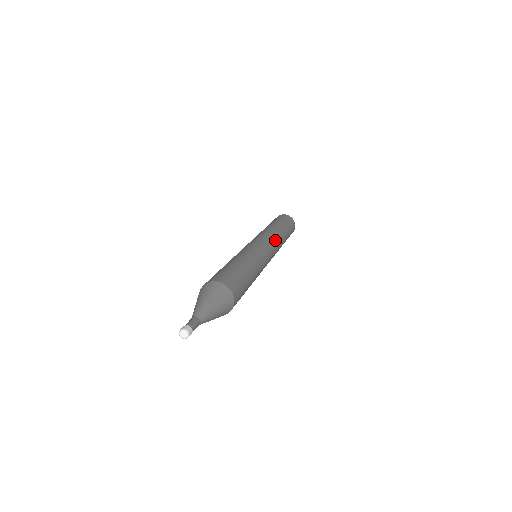
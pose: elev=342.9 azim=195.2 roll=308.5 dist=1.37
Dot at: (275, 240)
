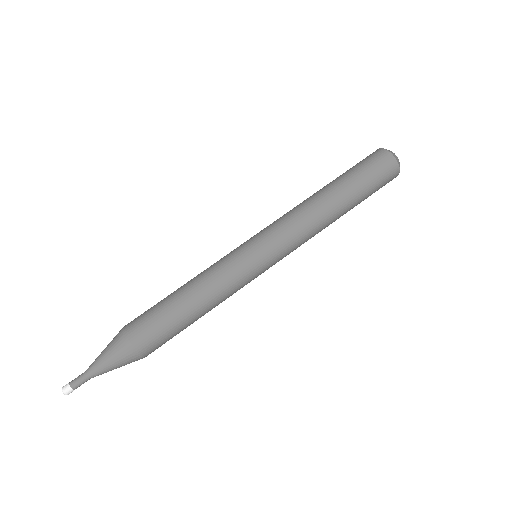
Dot at: (301, 241)
